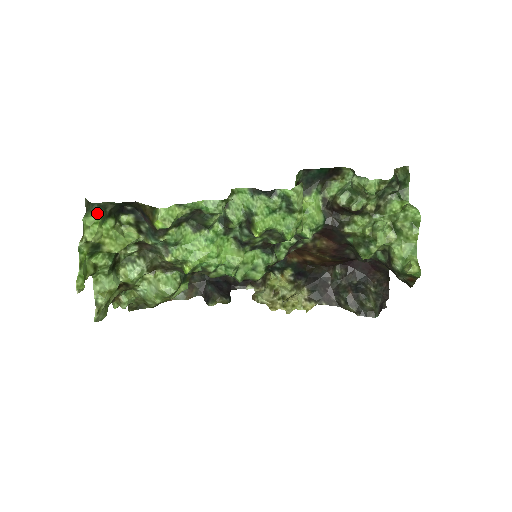
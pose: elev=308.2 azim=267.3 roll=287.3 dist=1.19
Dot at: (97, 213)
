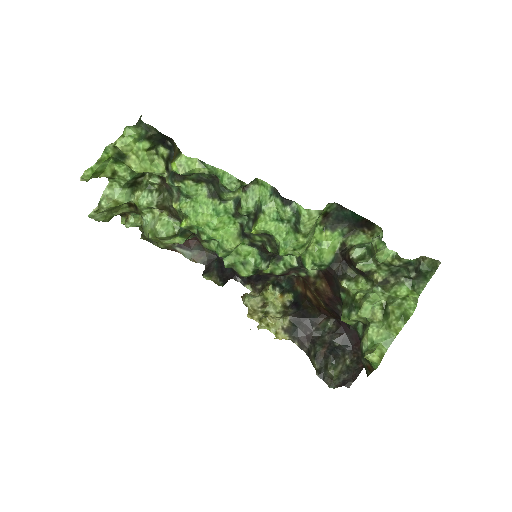
Dot at: (139, 130)
